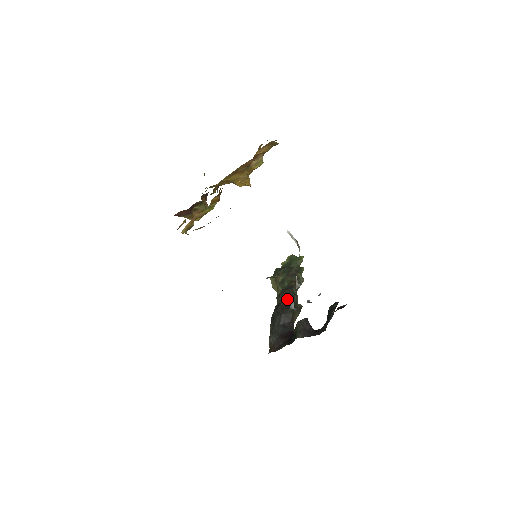
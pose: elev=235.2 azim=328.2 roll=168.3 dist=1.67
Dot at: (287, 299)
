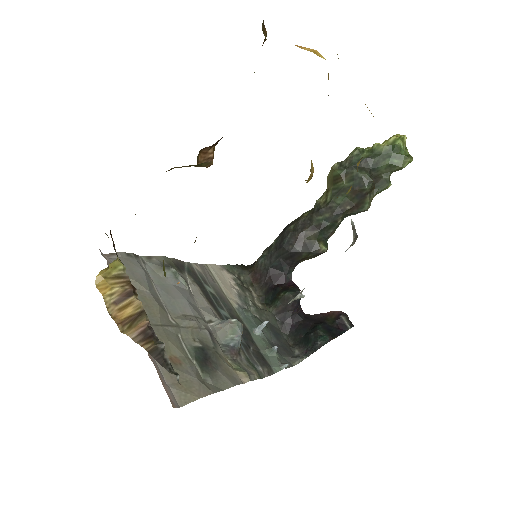
Dot at: (317, 230)
